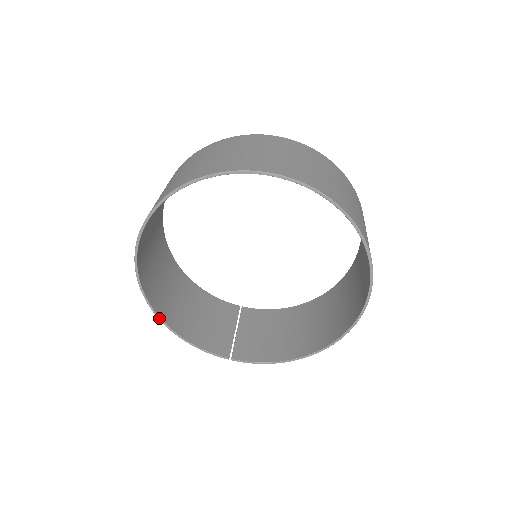
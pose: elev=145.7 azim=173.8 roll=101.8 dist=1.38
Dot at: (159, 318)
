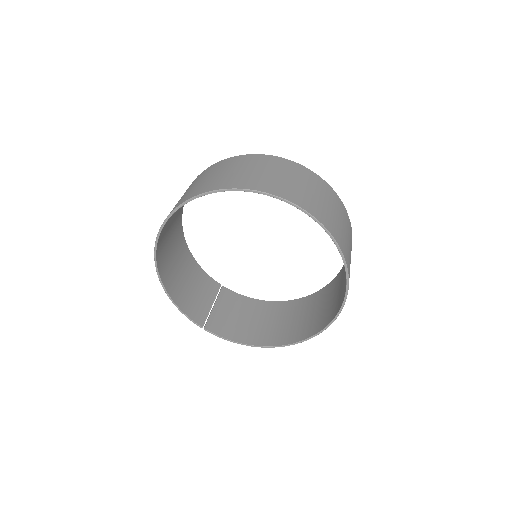
Dot at: (159, 278)
